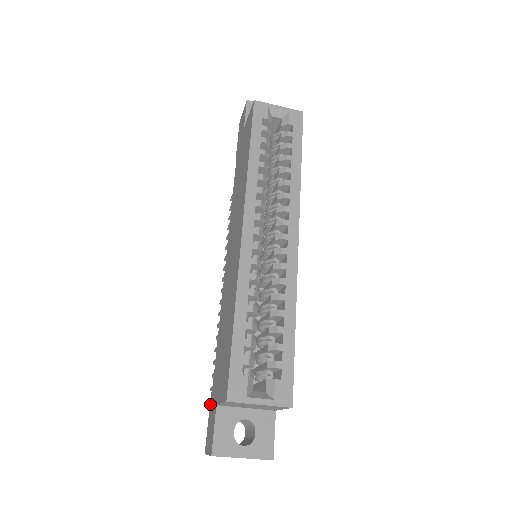
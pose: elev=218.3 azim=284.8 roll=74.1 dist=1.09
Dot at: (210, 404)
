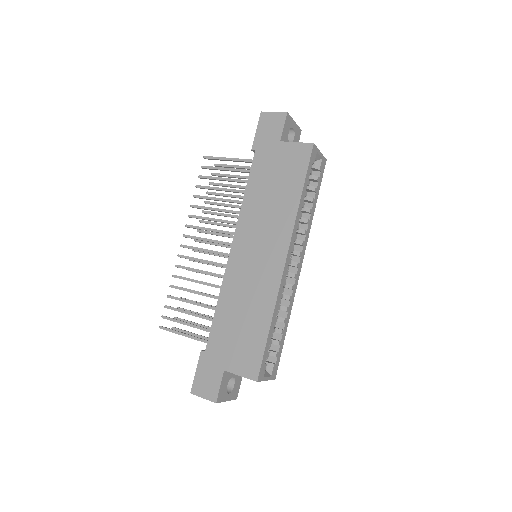
Dot at: (201, 360)
